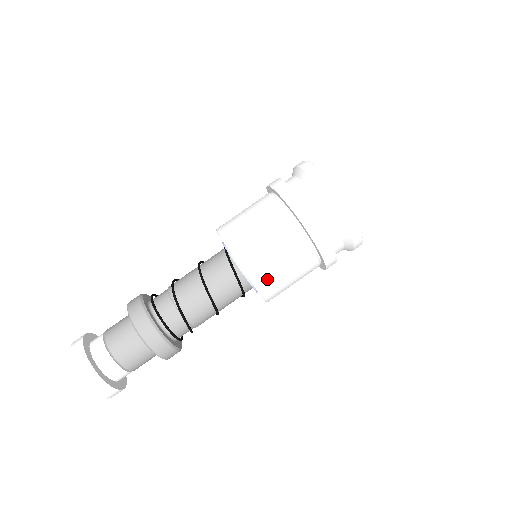
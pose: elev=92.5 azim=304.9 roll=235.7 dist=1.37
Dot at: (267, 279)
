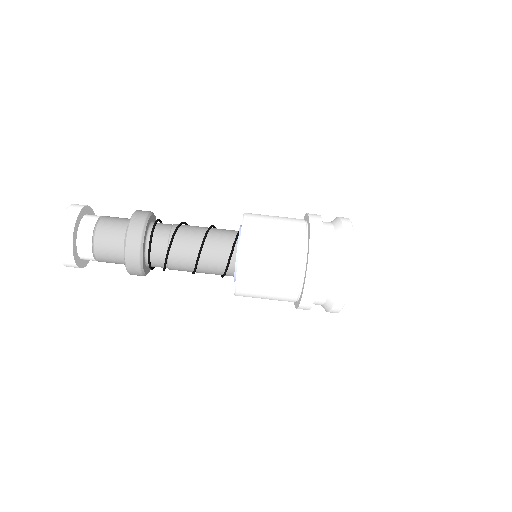
Dot at: (249, 280)
